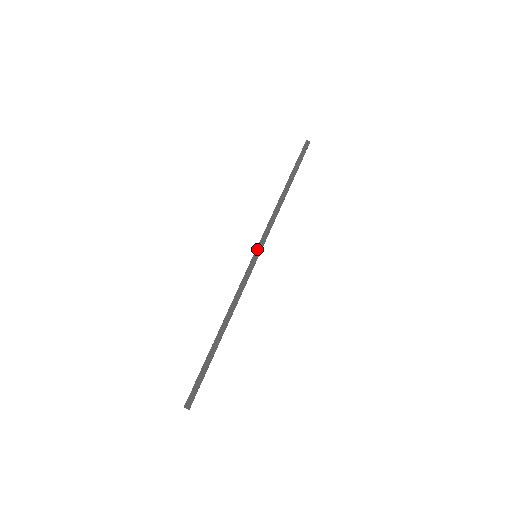
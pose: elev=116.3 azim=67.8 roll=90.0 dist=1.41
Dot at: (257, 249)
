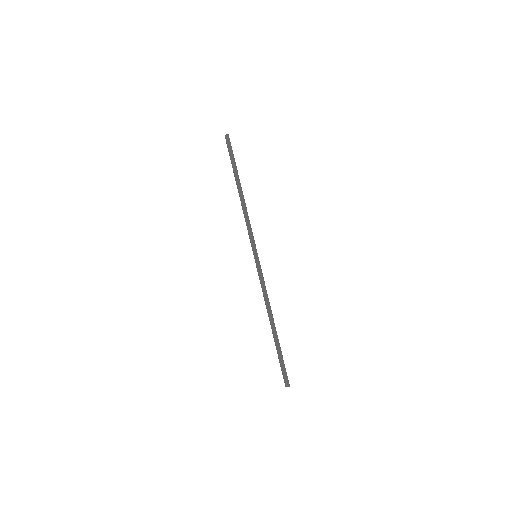
Dot at: (254, 251)
